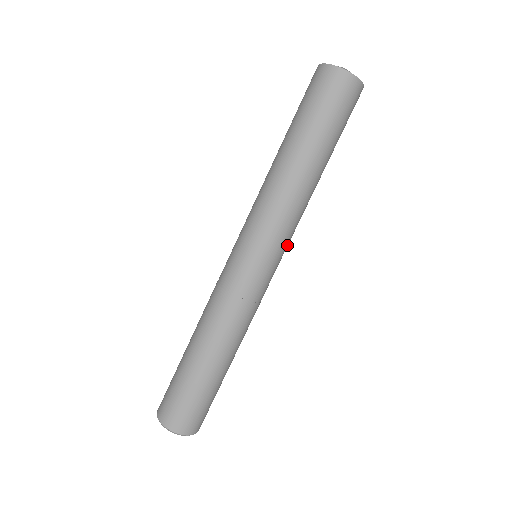
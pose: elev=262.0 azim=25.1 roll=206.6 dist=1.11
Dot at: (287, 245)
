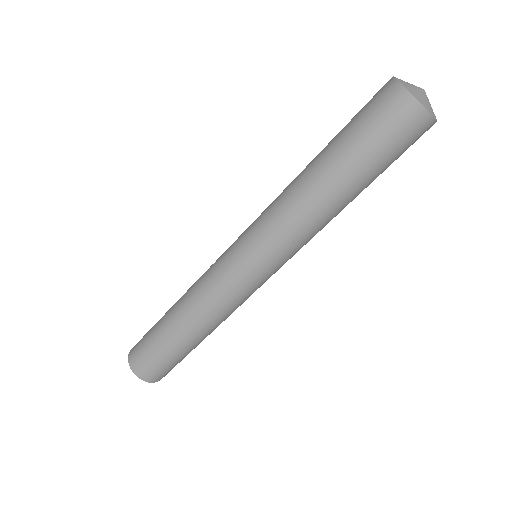
Dot at: (290, 258)
